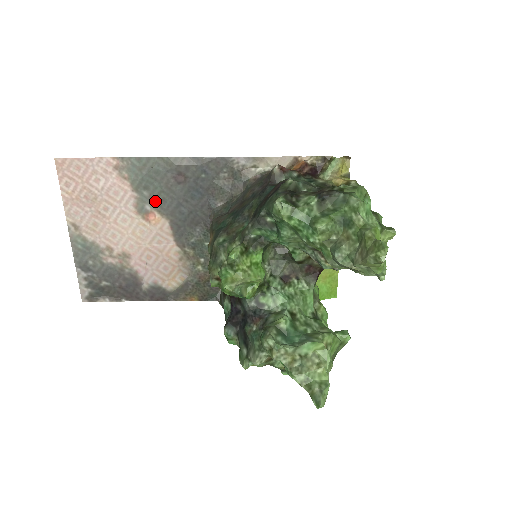
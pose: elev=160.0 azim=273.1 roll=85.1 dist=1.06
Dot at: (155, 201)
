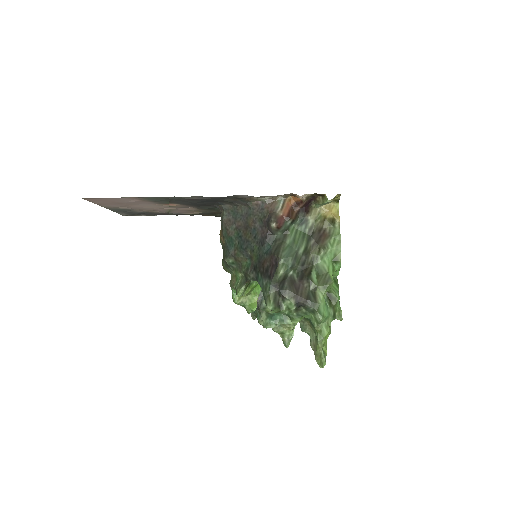
Dot at: (172, 202)
